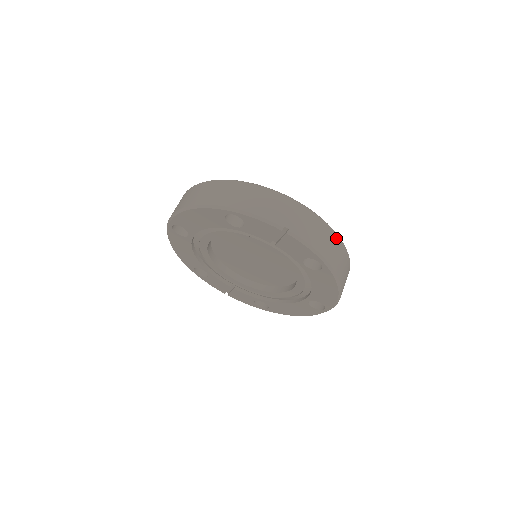
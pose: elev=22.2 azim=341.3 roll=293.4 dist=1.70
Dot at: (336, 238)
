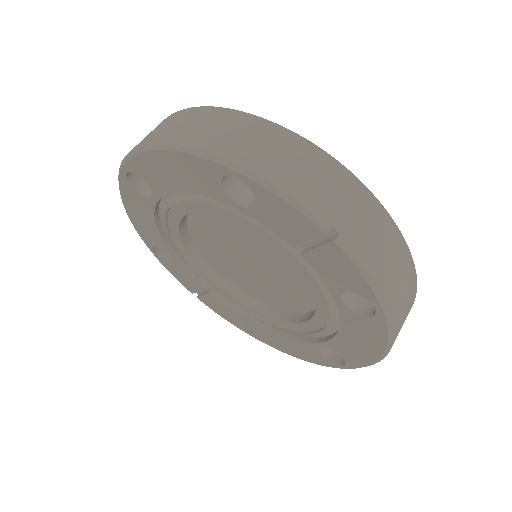
Dot at: (410, 267)
